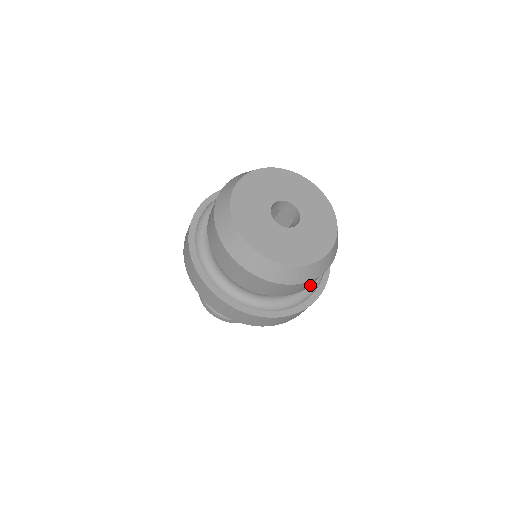
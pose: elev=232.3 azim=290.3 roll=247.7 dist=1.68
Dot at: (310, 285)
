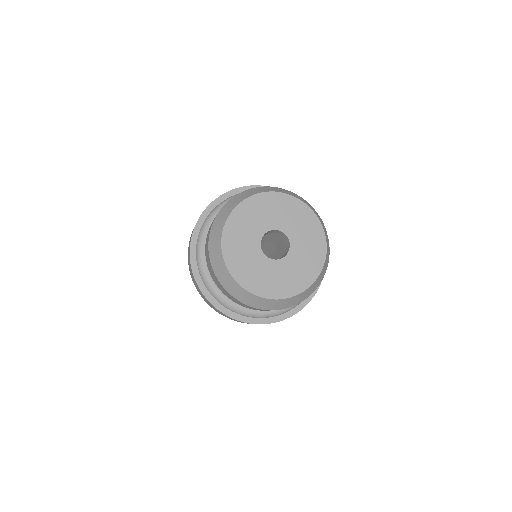
Dot at: occluded
